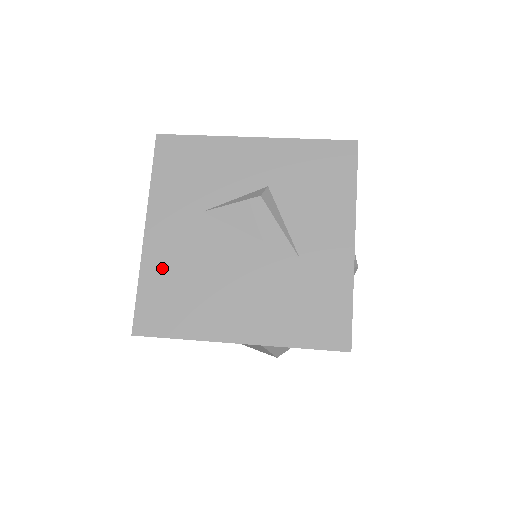
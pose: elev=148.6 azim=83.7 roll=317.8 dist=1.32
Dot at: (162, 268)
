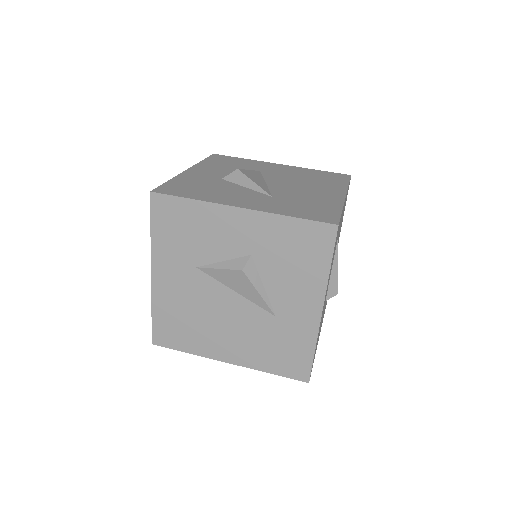
Dot at: (168, 304)
